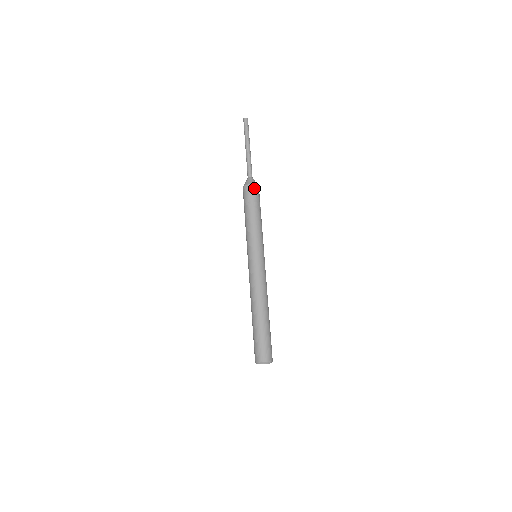
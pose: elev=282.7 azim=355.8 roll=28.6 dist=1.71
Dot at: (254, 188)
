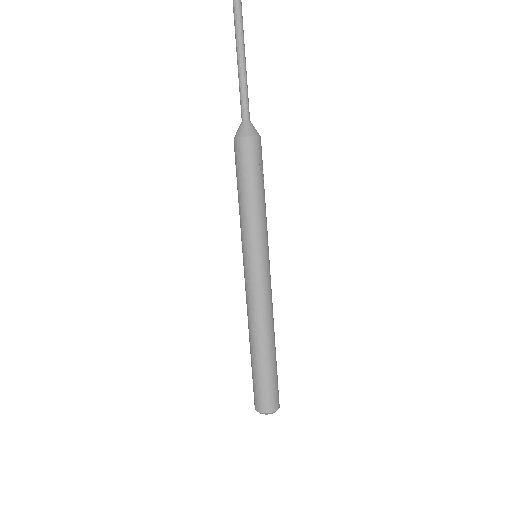
Dot at: (257, 143)
